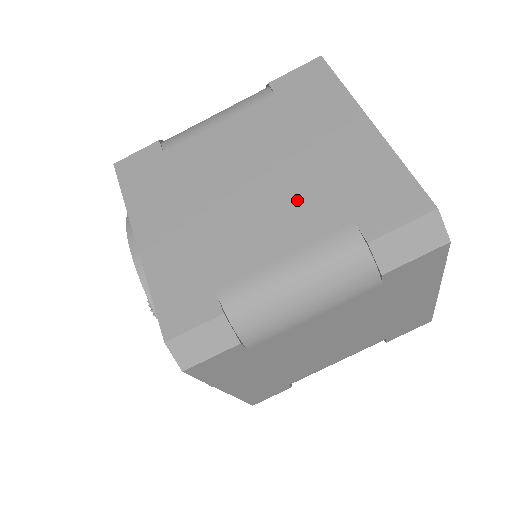
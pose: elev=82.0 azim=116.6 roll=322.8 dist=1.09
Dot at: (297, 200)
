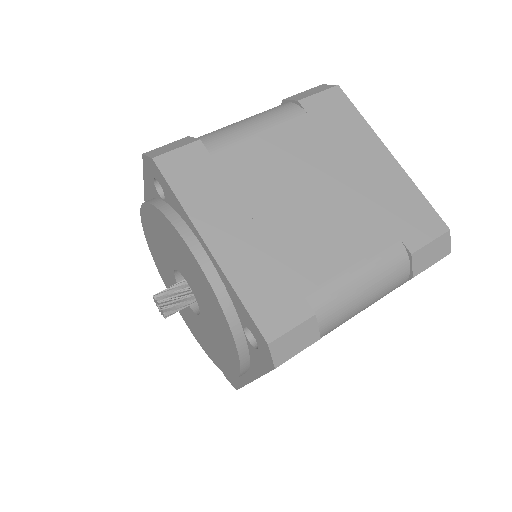
Dot at: occluded
